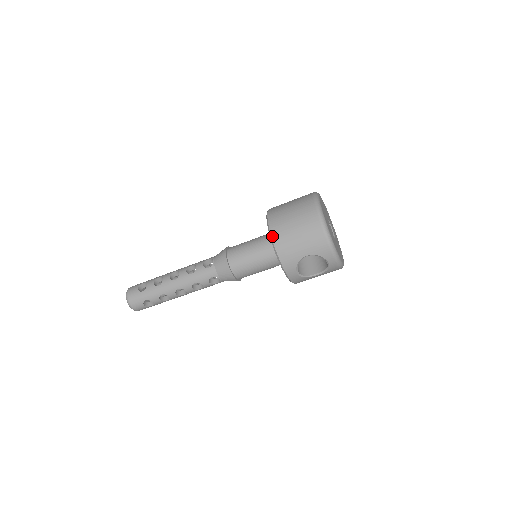
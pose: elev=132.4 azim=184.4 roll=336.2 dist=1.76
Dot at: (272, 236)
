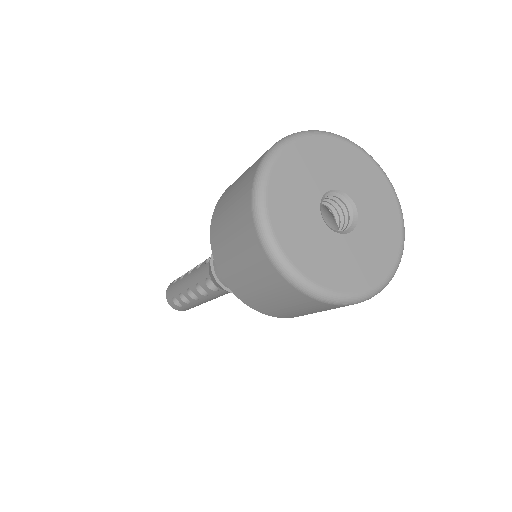
Dot at: (262, 313)
